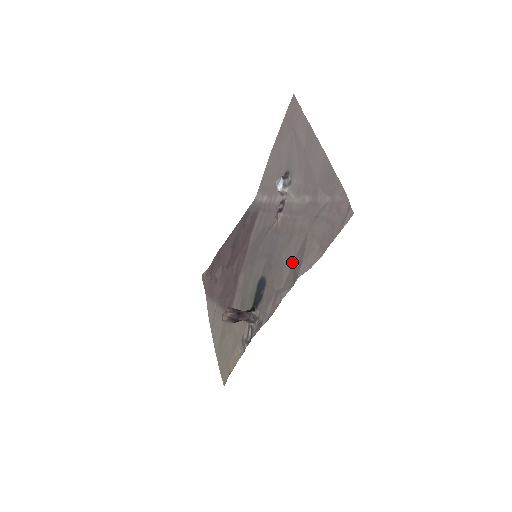
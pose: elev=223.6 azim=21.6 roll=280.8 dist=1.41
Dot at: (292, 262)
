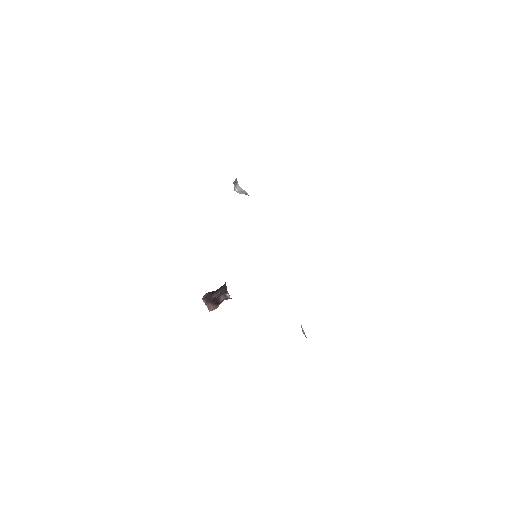
Dot at: occluded
